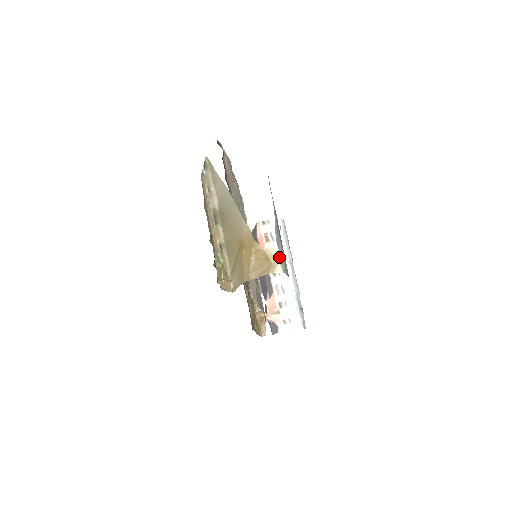
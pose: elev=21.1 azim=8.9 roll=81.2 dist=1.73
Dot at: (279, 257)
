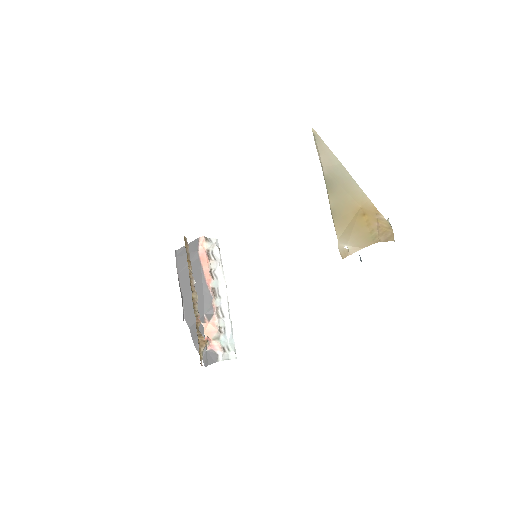
Dot at: occluded
